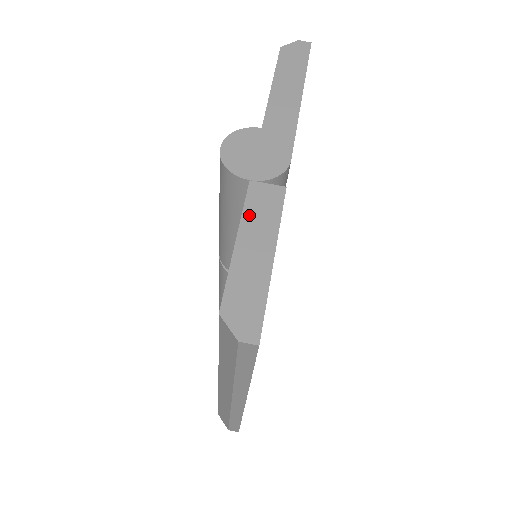
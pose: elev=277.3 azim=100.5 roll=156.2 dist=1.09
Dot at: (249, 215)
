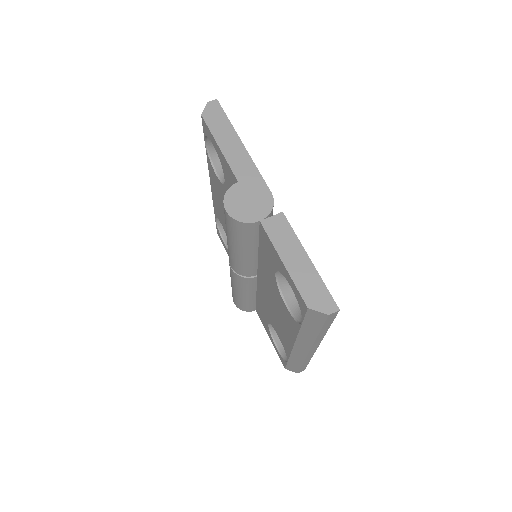
Dot at: (277, 243)
